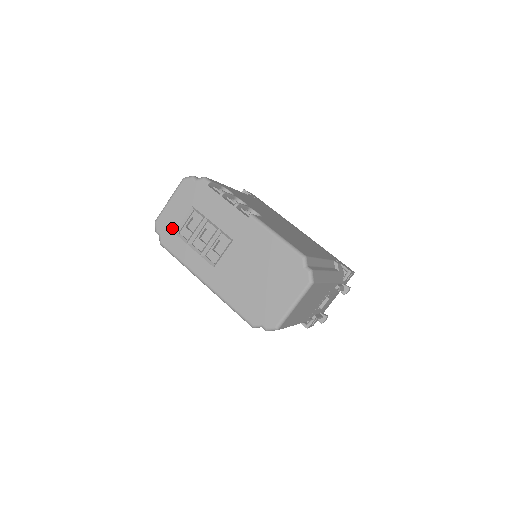
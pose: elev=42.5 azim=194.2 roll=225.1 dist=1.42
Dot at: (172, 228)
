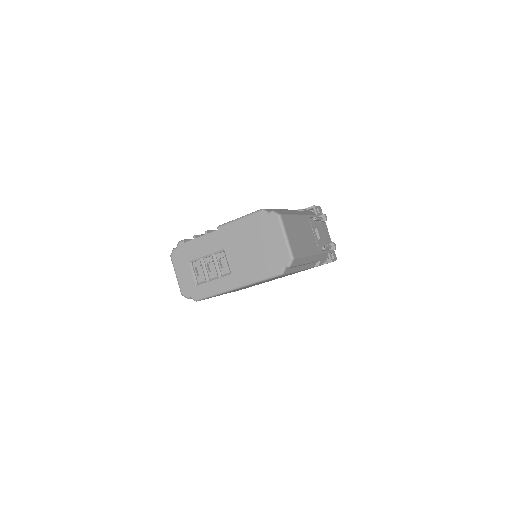
Dot at: (192, 285)
